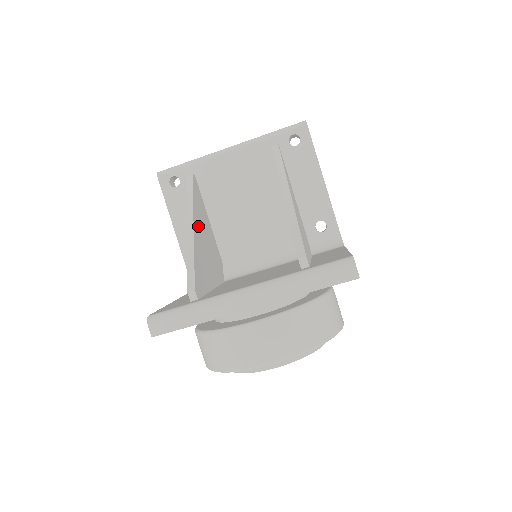
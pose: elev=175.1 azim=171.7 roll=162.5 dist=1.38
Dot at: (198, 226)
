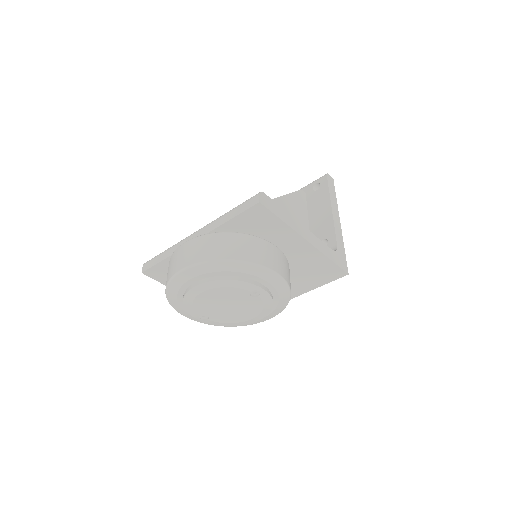
Dot at: occluded
